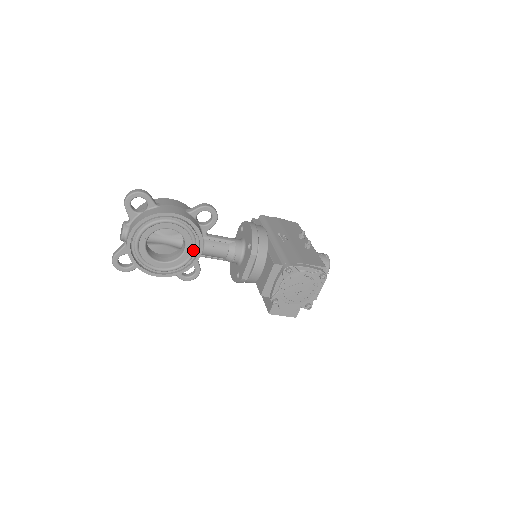
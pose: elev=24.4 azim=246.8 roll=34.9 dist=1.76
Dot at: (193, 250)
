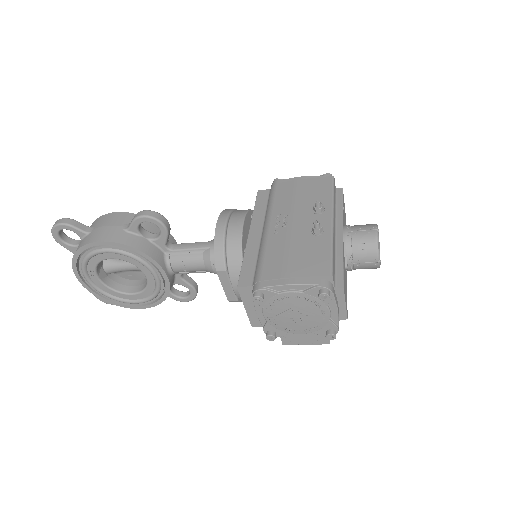
Dot at: (153, 275)
